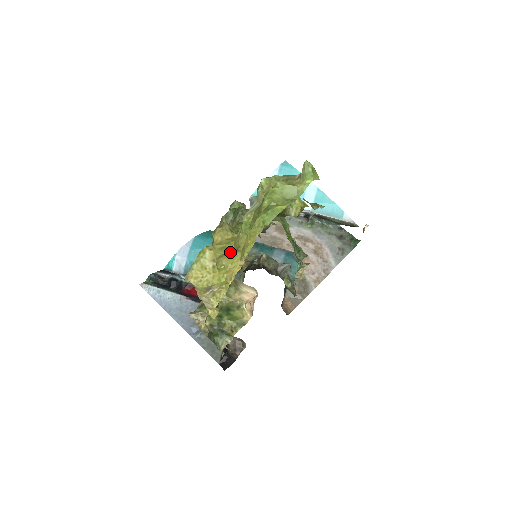
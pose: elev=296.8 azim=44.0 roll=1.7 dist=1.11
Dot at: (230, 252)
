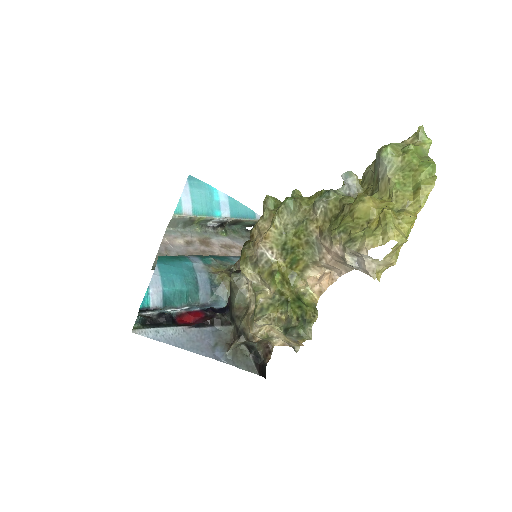
Dot at: (397, 210)
